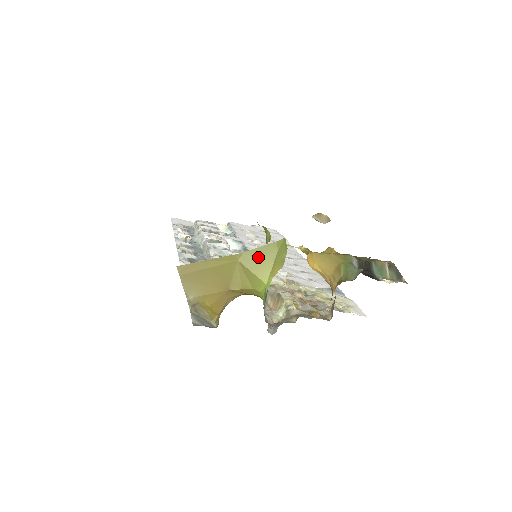
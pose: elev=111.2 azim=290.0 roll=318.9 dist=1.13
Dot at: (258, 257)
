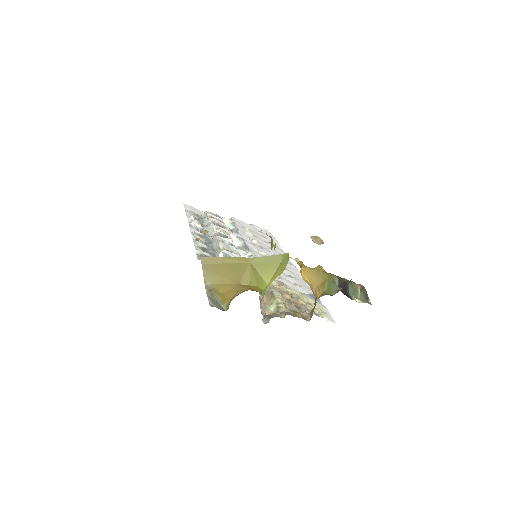
Dot at: (266, 263)
